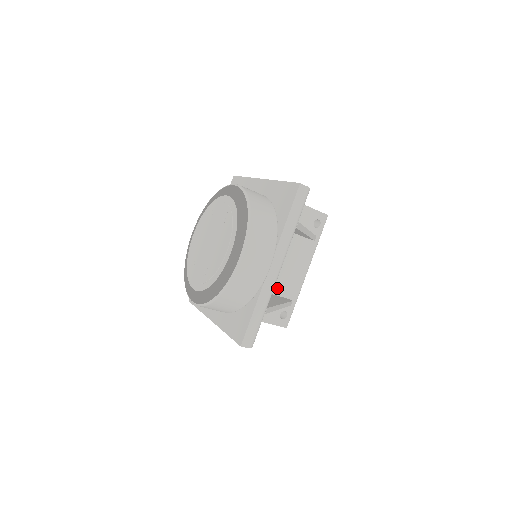
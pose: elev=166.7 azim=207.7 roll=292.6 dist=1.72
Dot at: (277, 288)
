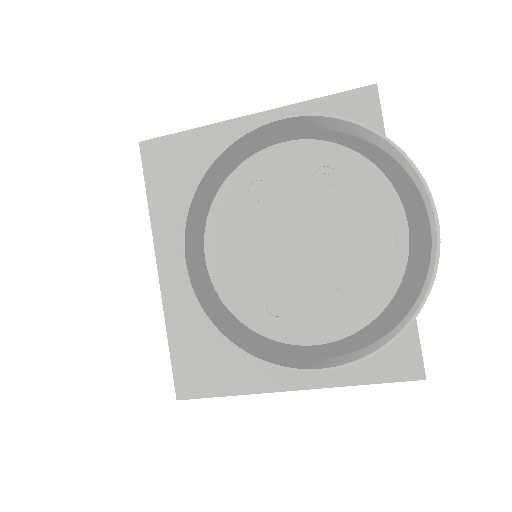
Dot at: occluded
